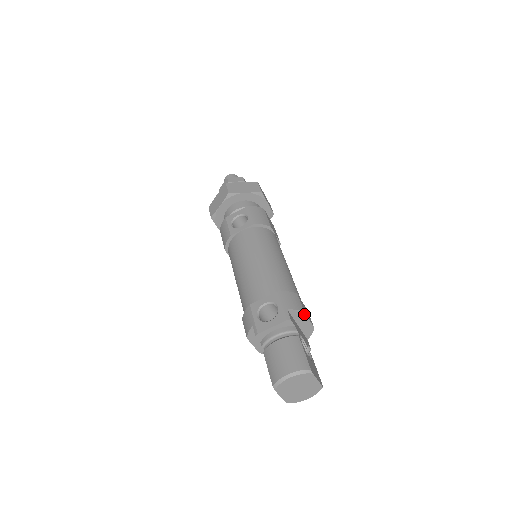
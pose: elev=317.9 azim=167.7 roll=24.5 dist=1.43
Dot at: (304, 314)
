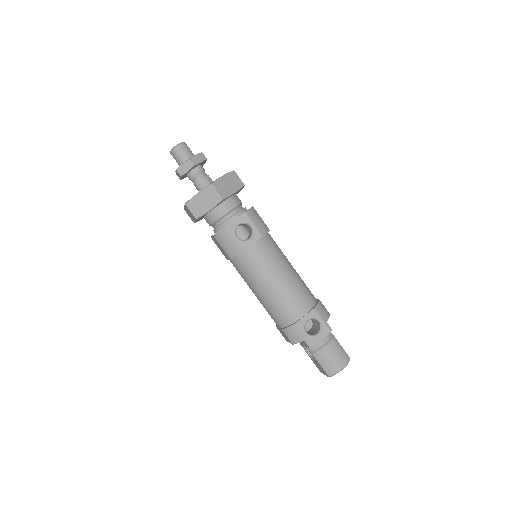
Dot at: occluded
